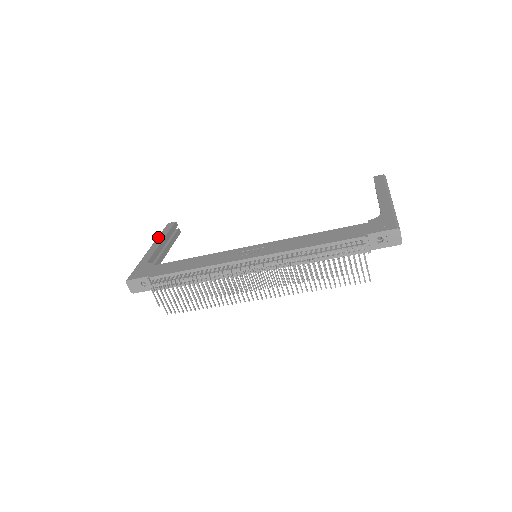
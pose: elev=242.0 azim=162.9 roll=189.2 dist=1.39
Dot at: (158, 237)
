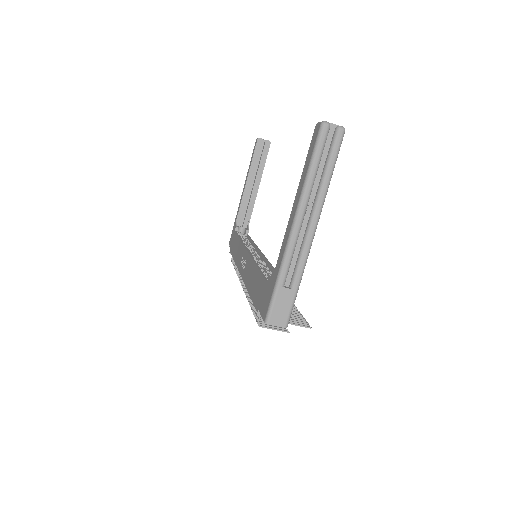
Dot at: occluded
